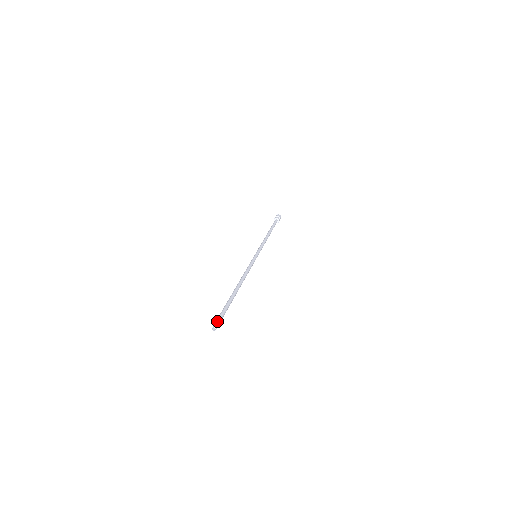
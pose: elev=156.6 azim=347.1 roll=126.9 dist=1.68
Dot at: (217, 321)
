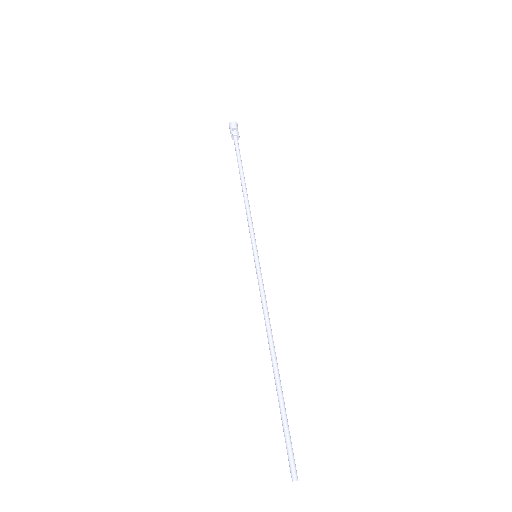
Dot at: (292, 464)
